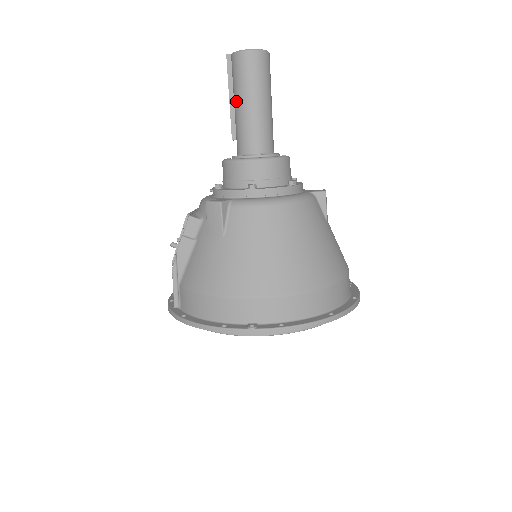
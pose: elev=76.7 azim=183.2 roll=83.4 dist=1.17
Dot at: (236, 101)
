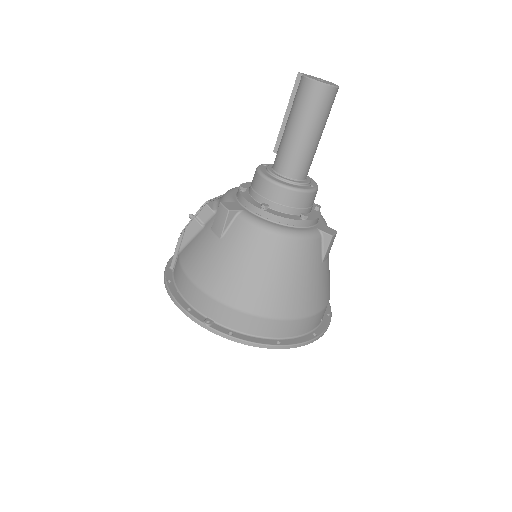
Dot at: (288, 121)
